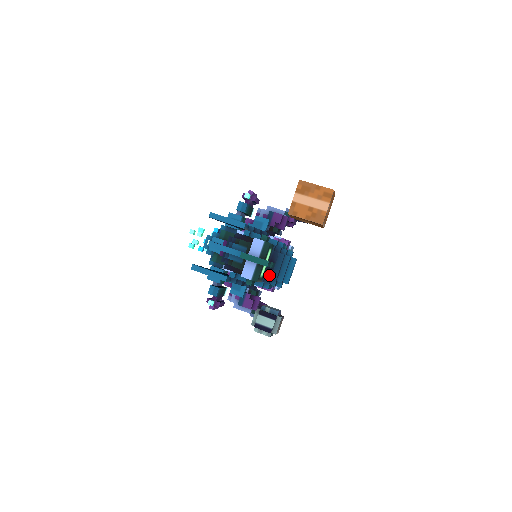
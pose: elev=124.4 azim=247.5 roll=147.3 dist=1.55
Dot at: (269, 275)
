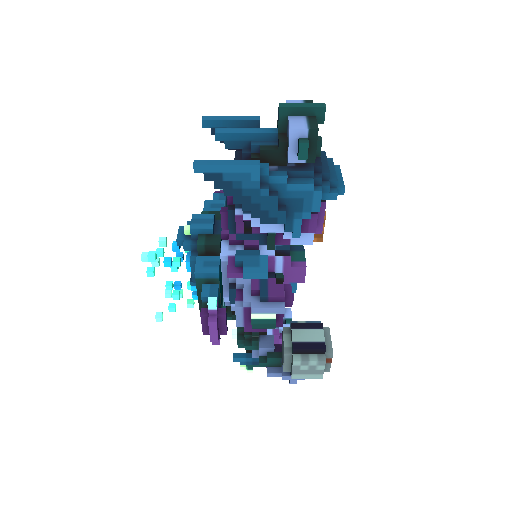
Dot at: (319, 163)
